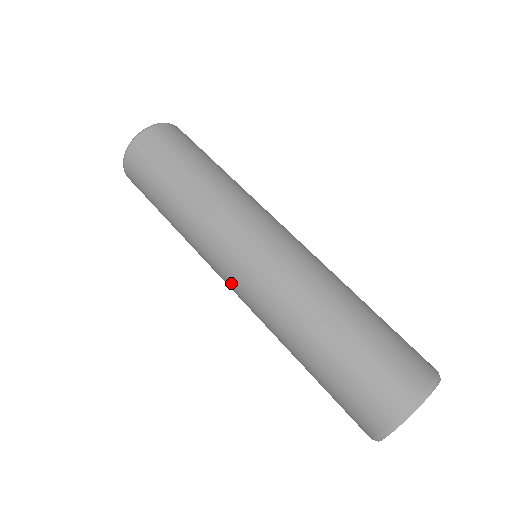
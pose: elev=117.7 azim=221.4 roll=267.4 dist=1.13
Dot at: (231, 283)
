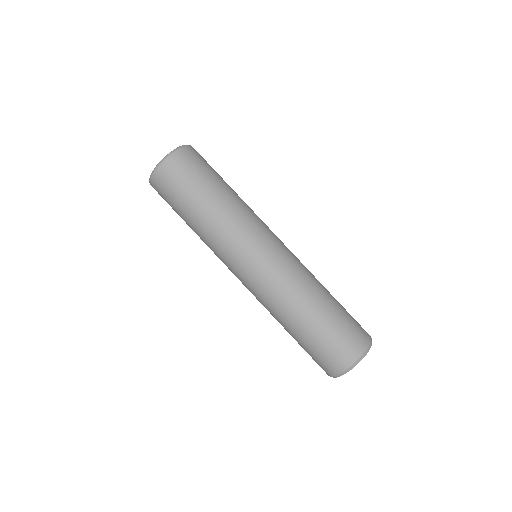
Dot at: (252, 268)
